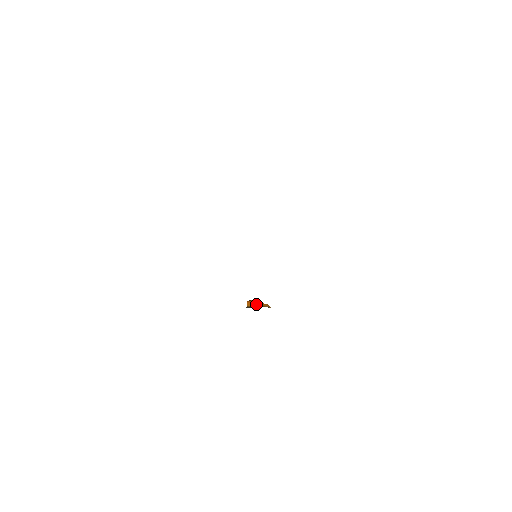
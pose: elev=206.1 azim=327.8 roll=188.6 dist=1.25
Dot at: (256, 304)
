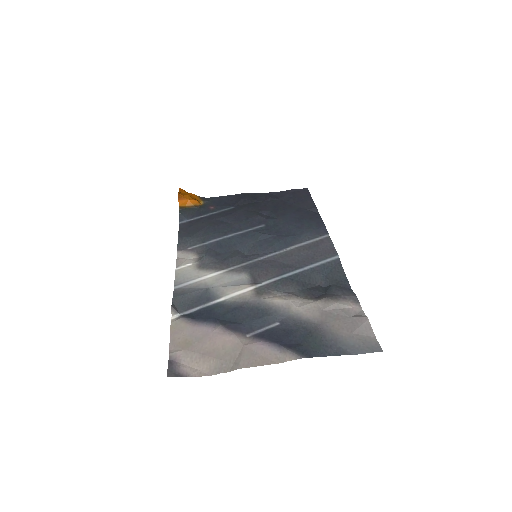
Dot at: (187, 202)
